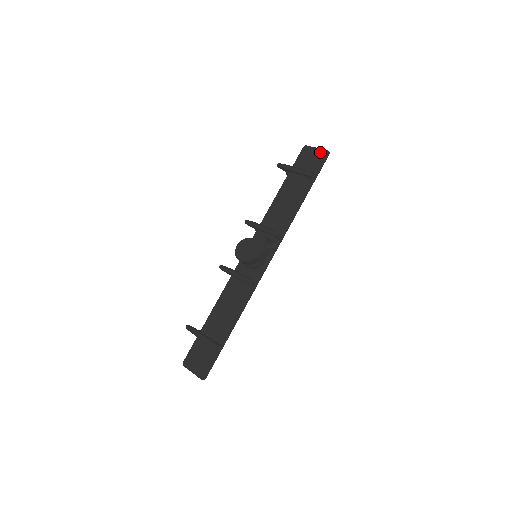
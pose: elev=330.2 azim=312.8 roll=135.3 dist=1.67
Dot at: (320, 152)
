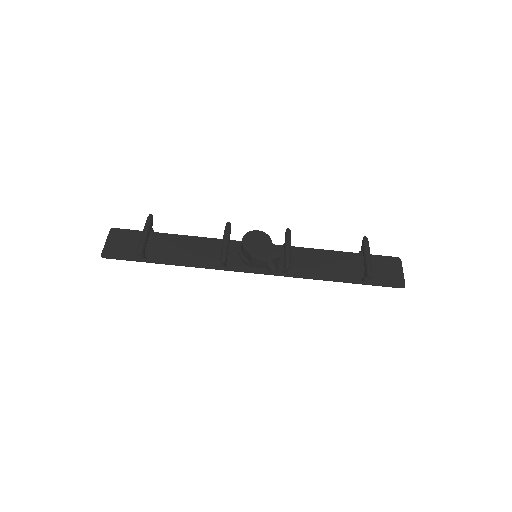
Dot at: (400, 277)
